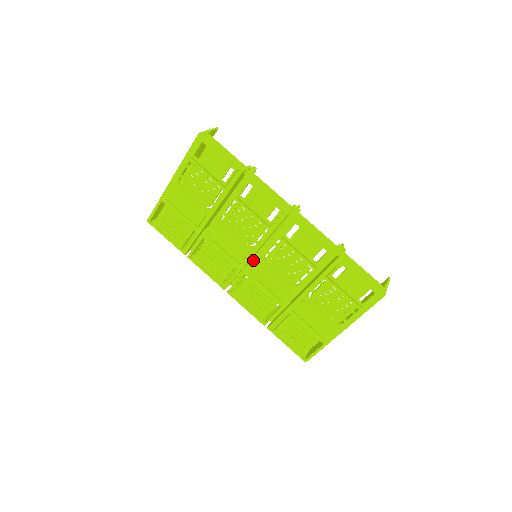
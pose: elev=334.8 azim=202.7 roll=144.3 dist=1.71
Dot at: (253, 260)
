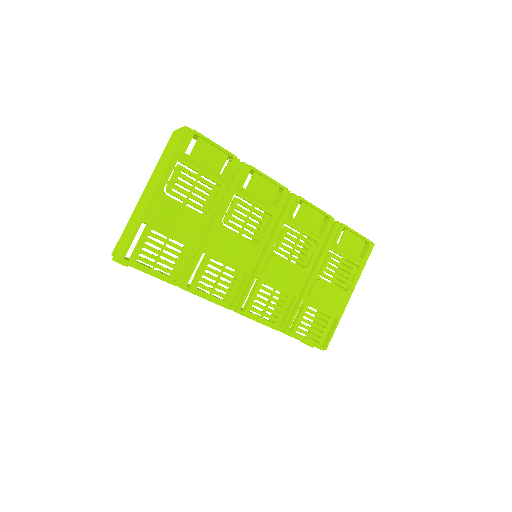
Dot at: occluded
